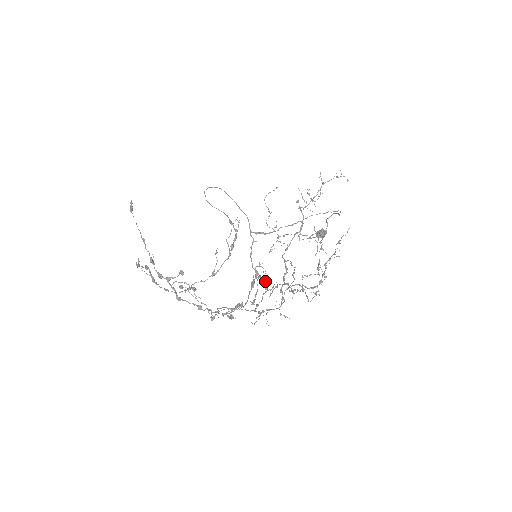
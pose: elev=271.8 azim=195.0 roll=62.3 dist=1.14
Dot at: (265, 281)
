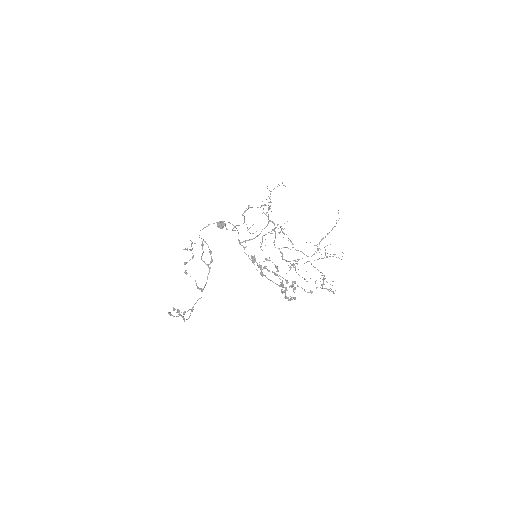
Dot at: (277, 267)
